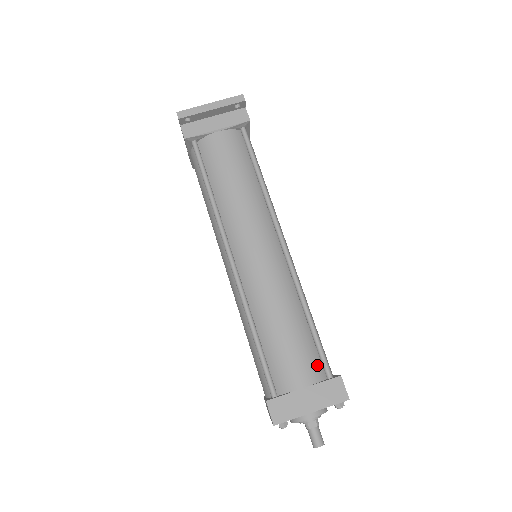
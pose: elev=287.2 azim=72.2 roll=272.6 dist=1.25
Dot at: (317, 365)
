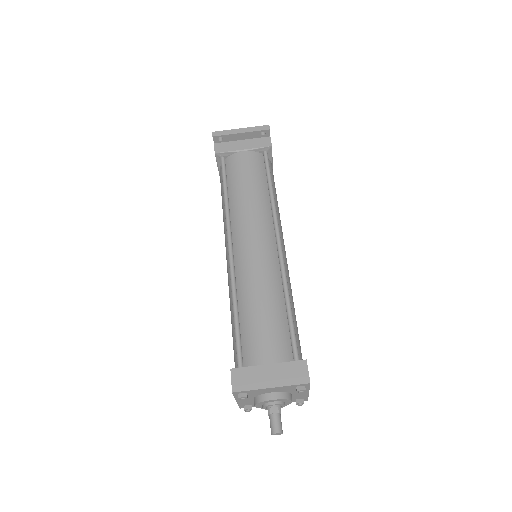
Dot at: (287, 349)
